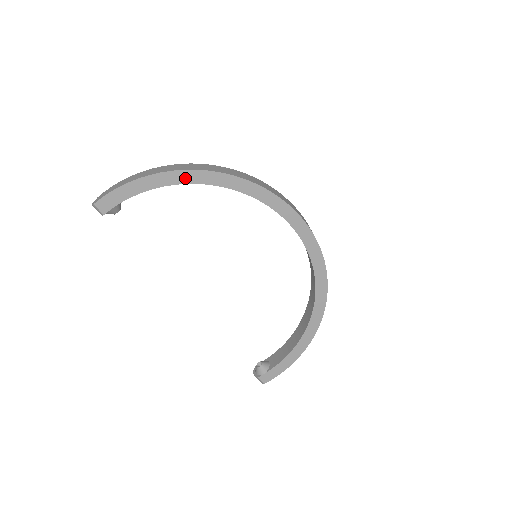
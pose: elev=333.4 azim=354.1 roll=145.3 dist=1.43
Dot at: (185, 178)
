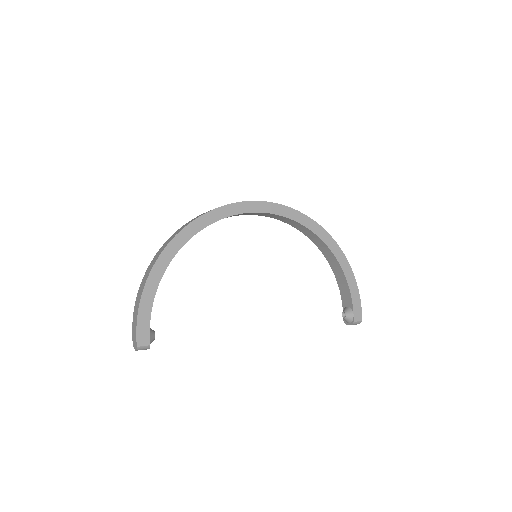
Dot at: (164, 263)
